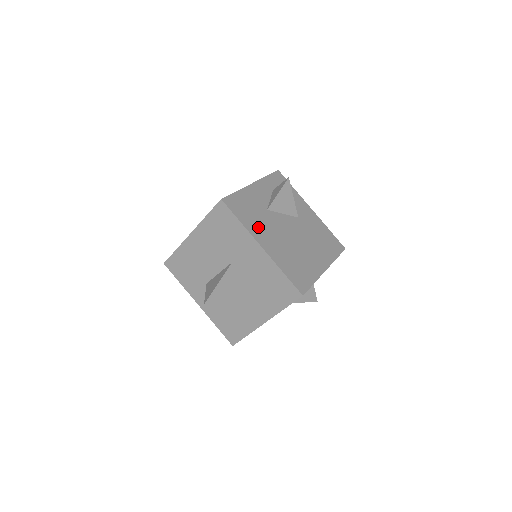
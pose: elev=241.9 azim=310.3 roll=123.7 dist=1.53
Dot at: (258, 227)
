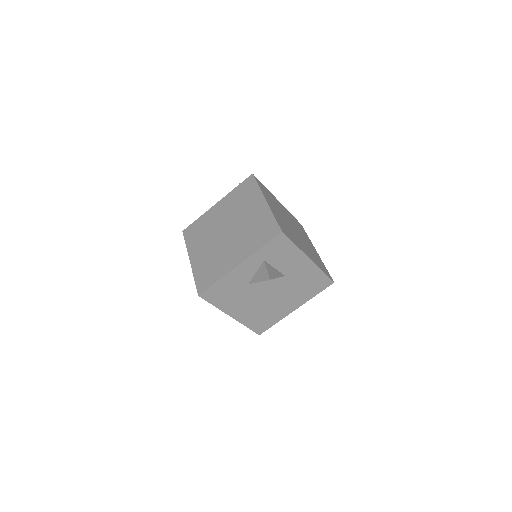
Dot at: (232, 303)
